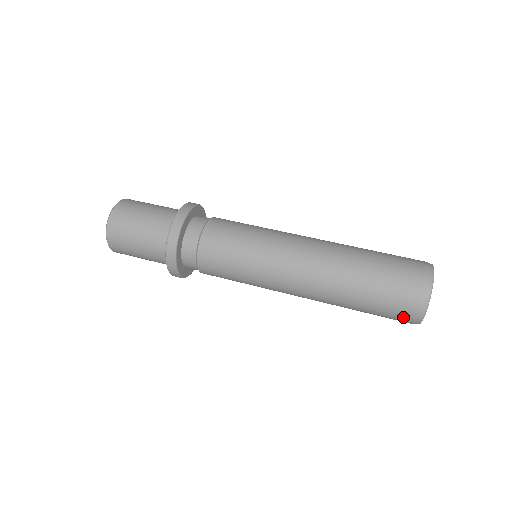
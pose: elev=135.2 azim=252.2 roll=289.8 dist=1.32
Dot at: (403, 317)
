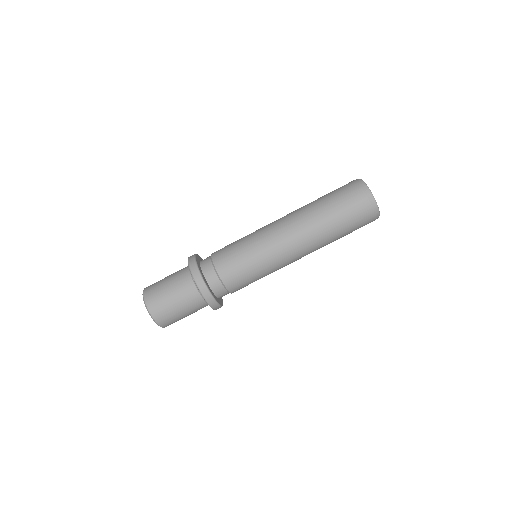
Dot at: occluded
